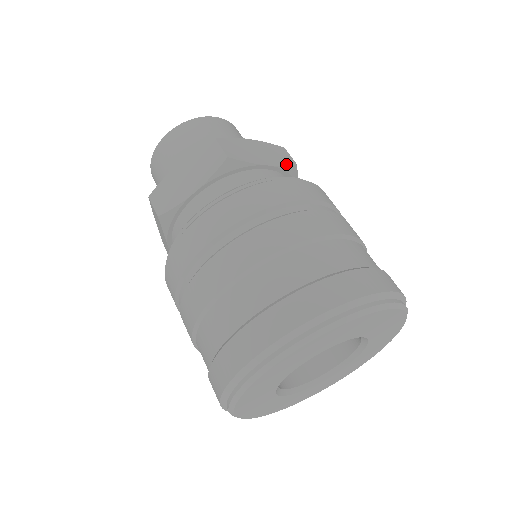
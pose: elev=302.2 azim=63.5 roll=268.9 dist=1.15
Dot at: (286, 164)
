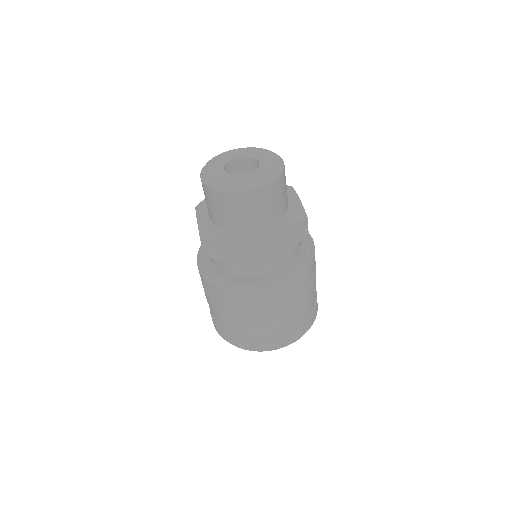
Dot at: occluded
